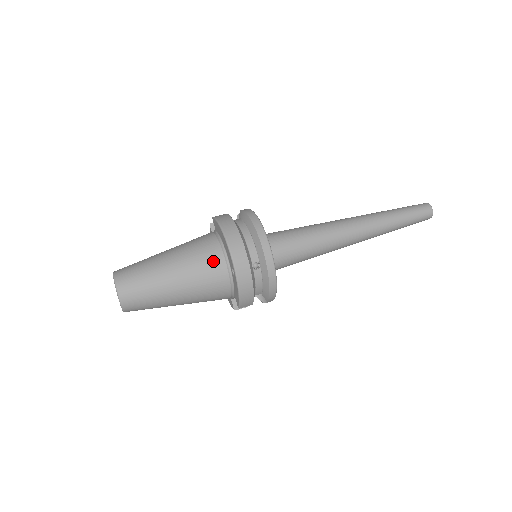
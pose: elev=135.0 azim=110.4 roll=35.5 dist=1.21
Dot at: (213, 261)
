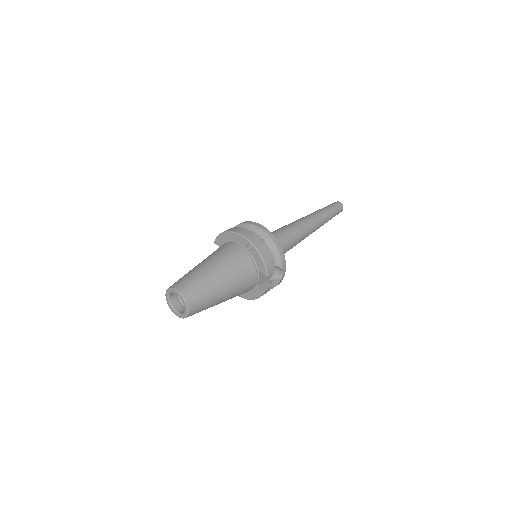
Dot at: (232, 250)
